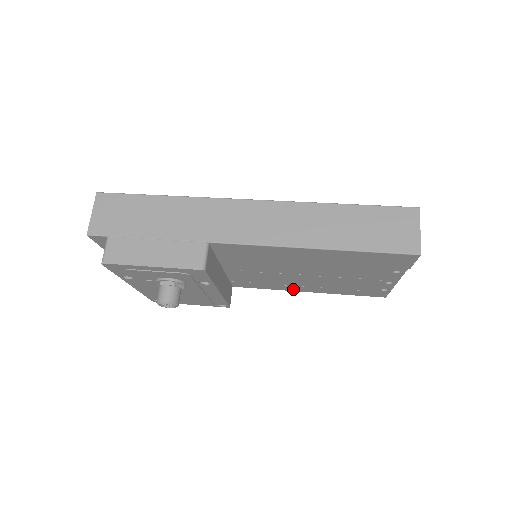
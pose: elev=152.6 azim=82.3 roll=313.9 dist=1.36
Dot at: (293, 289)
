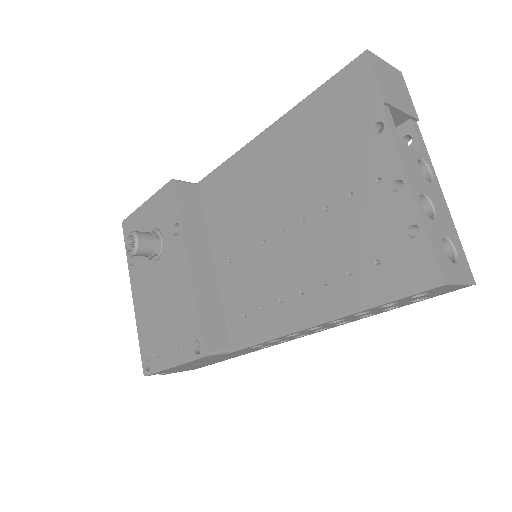
Dot at: (295, 320)
